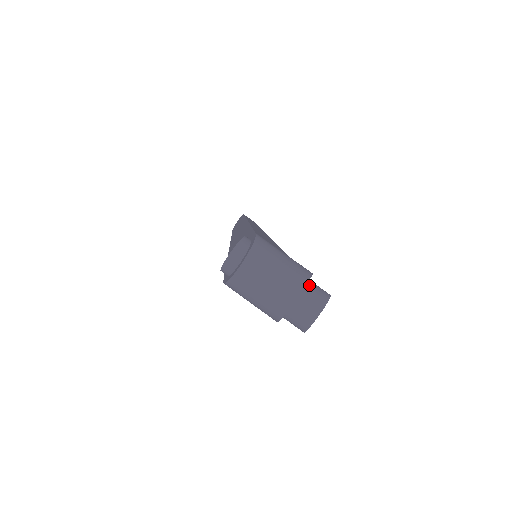
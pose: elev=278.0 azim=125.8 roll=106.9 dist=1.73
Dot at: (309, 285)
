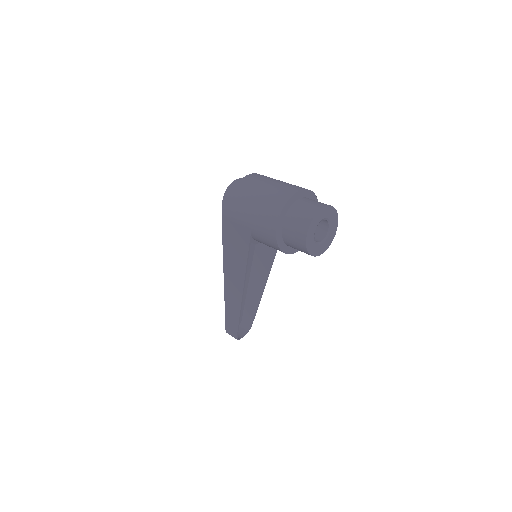
Dot at: occluded
